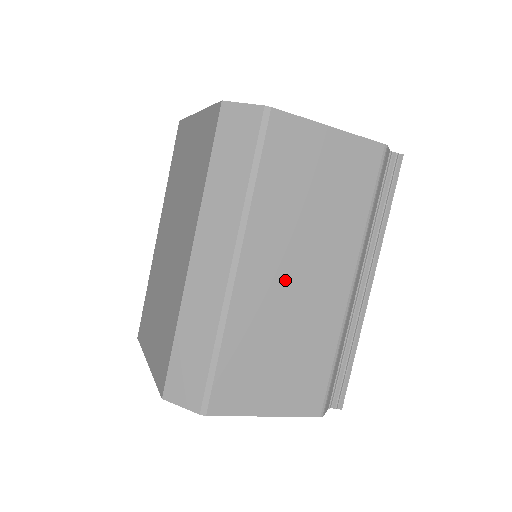
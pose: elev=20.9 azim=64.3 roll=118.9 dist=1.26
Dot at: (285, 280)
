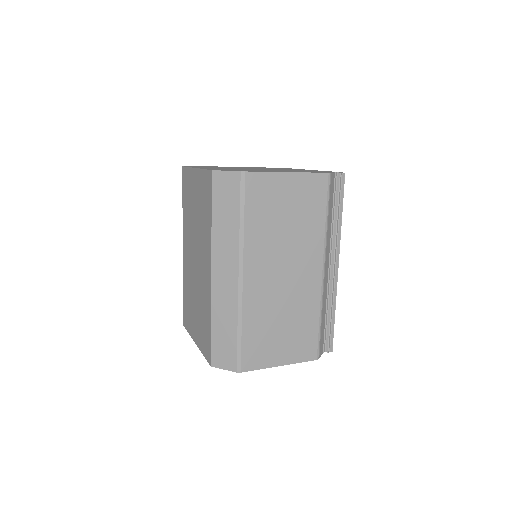
Dot at: (276, 278)
